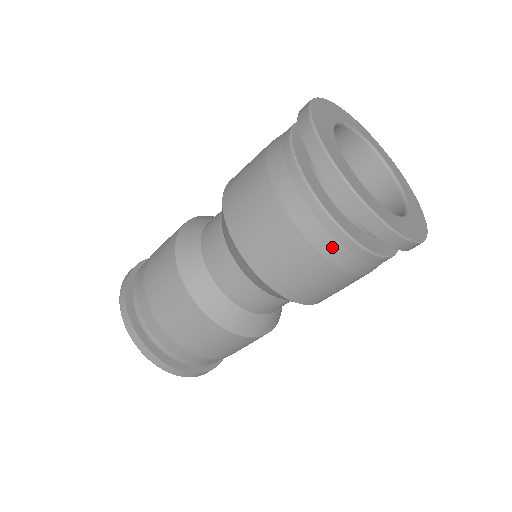
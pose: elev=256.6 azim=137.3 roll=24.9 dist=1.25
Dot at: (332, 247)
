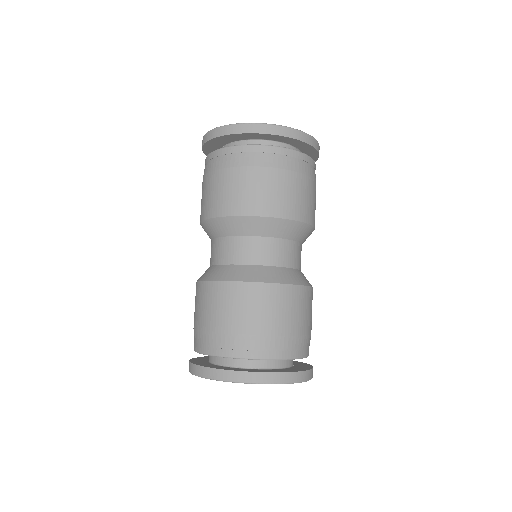
Dot at: (272, 159)
